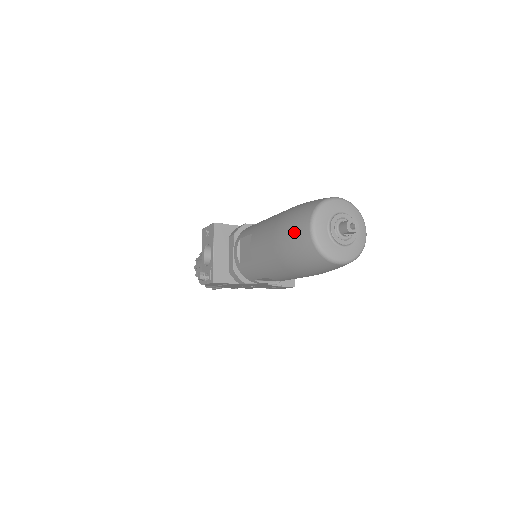
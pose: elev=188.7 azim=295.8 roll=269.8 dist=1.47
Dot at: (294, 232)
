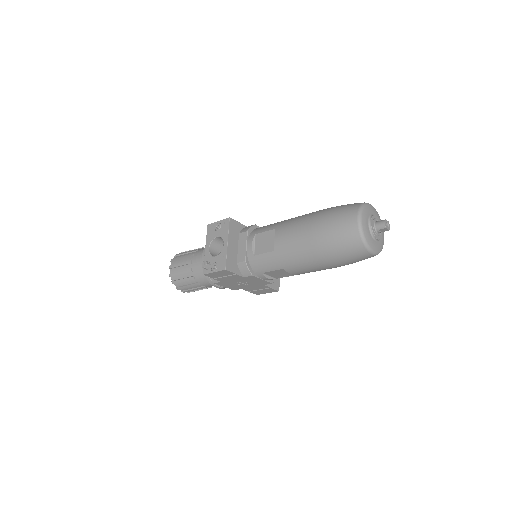
Dot at: (339, 223)
